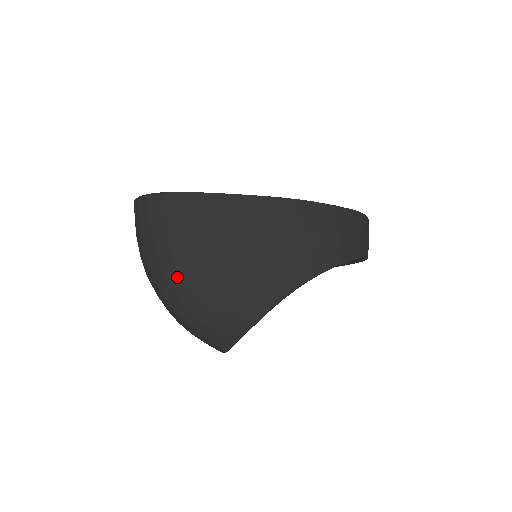
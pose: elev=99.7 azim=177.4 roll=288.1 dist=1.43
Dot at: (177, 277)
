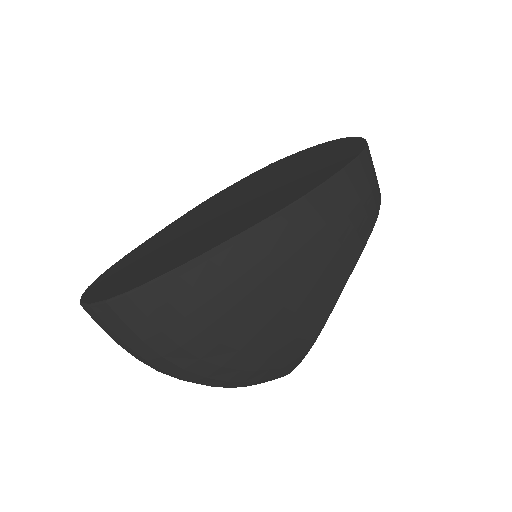
Dot at: (207, 367)
